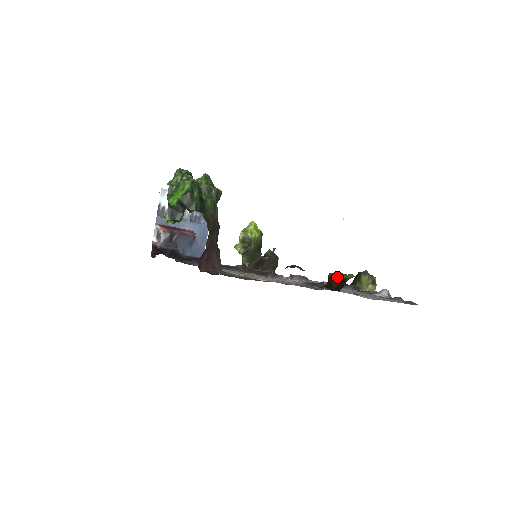
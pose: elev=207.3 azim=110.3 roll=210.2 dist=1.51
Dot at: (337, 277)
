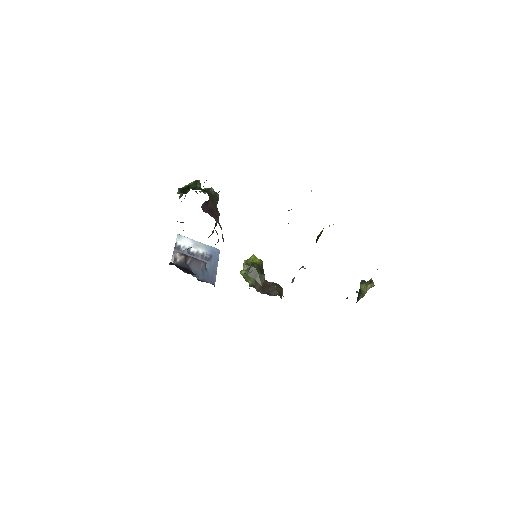
Dot at: (320, 232)
